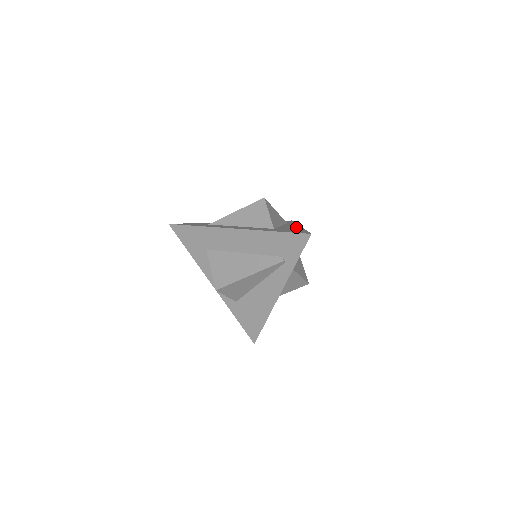
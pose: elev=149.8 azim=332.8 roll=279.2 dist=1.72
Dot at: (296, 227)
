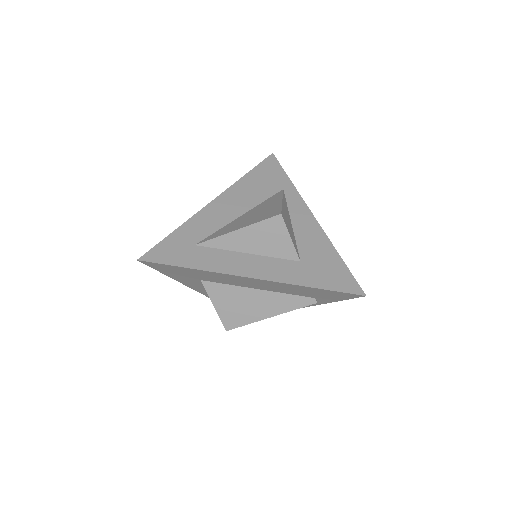
Dot at: (317, 234)
